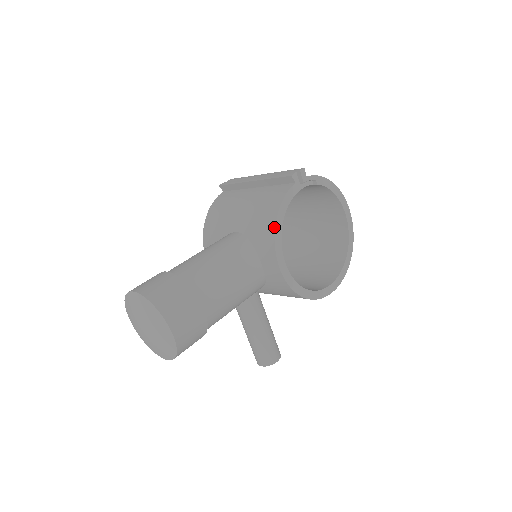
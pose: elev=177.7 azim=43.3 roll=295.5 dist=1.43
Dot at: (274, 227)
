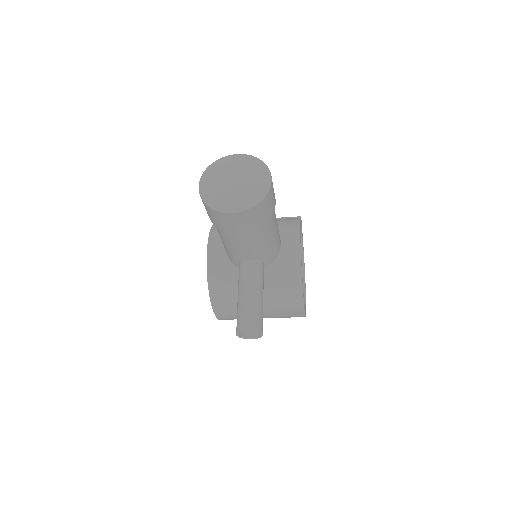
Dot at: (299, 221)
